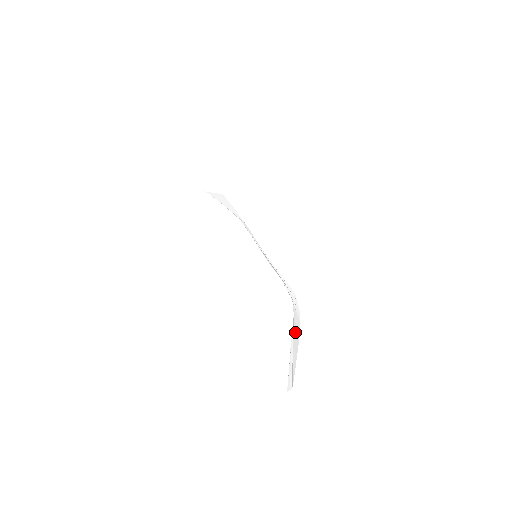
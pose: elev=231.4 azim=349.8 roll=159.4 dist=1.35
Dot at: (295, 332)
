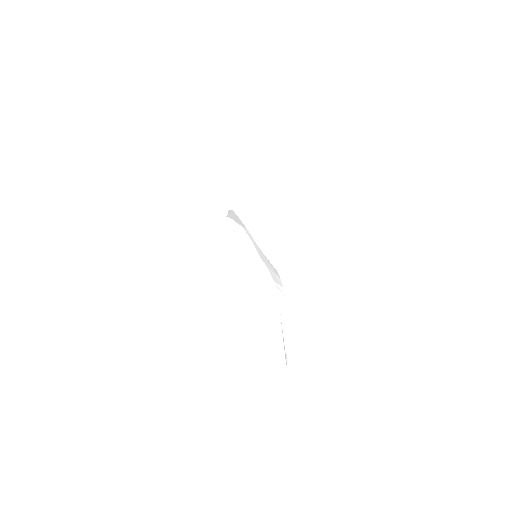
Dot at: (282, 311)
